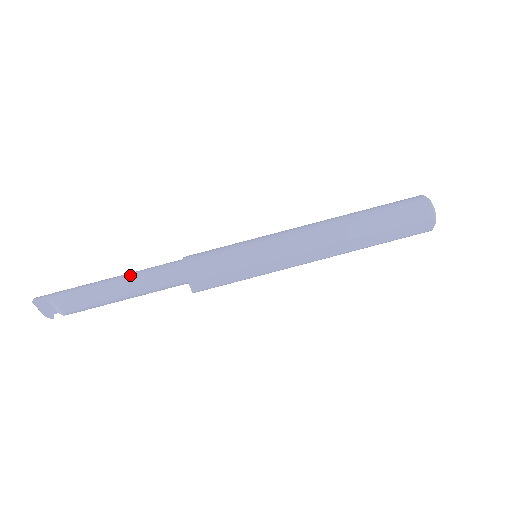
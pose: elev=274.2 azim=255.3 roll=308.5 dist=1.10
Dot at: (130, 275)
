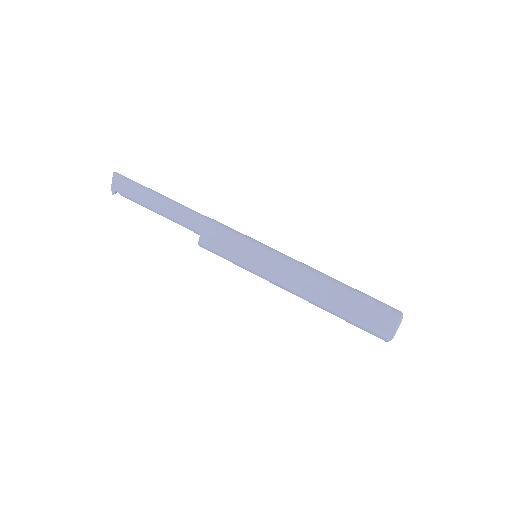
Dot at: (175, 201)
